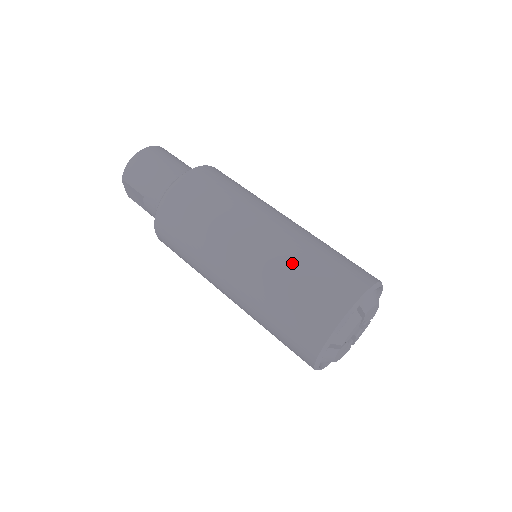
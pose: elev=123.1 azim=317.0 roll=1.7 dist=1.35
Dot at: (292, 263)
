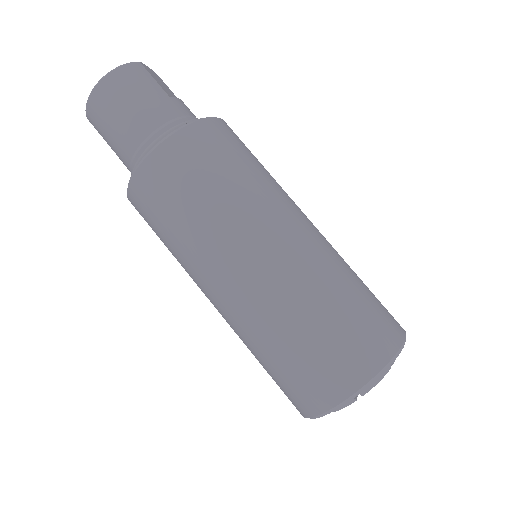
Dot at: (278, 328)
